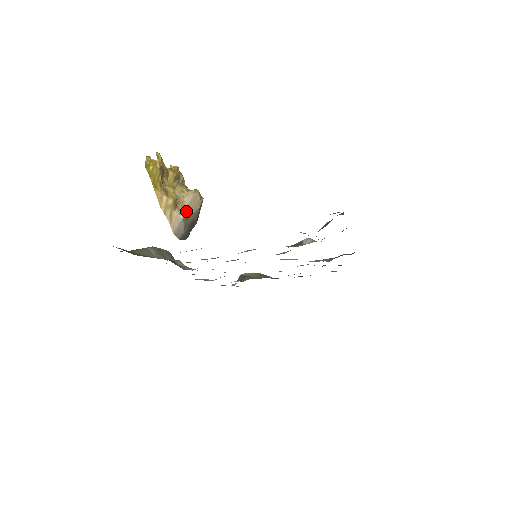
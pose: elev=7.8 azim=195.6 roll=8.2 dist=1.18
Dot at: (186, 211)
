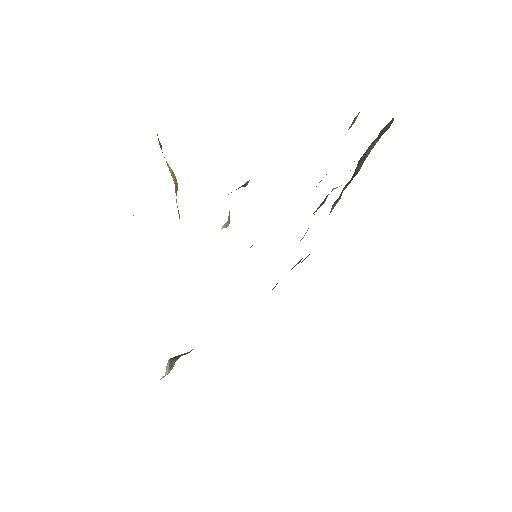
Dot at: occluded
